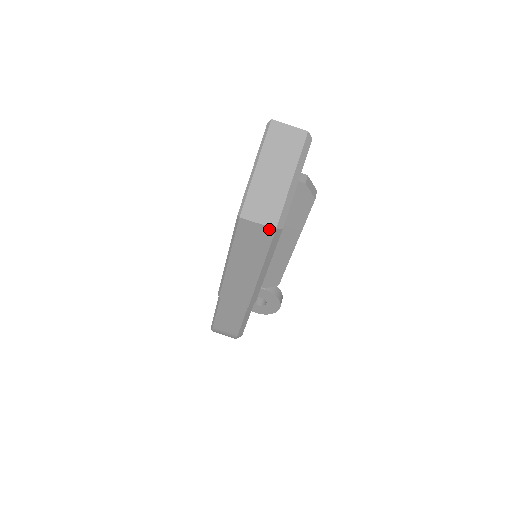
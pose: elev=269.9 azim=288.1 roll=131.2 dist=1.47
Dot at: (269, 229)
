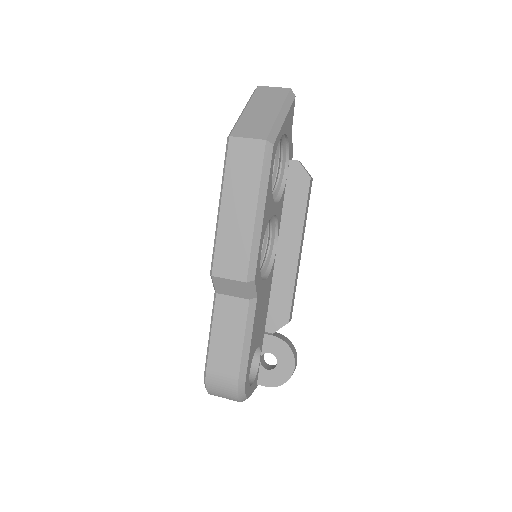
Dot at: (259, 142)
